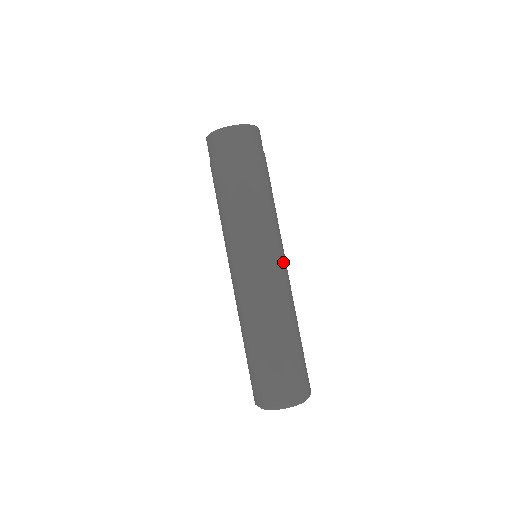
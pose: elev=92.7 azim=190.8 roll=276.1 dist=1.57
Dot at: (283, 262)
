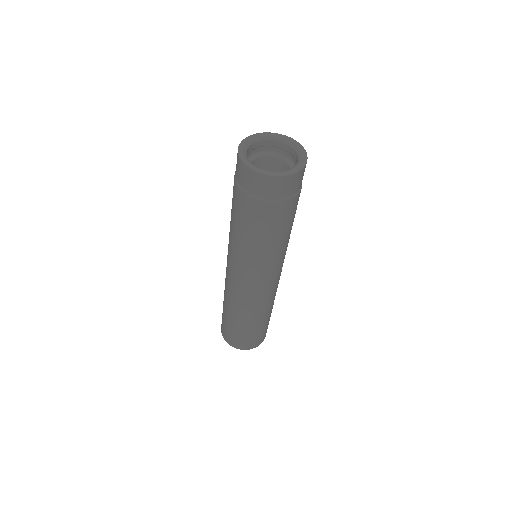
Dot at: (258, 285)
